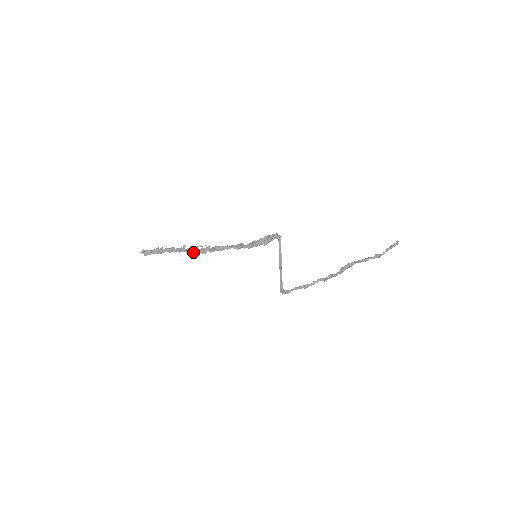
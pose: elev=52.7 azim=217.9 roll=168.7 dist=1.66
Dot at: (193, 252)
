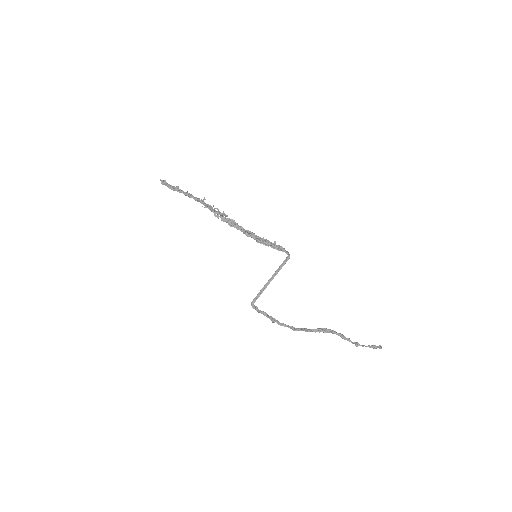
Dot at: (209, 207)
